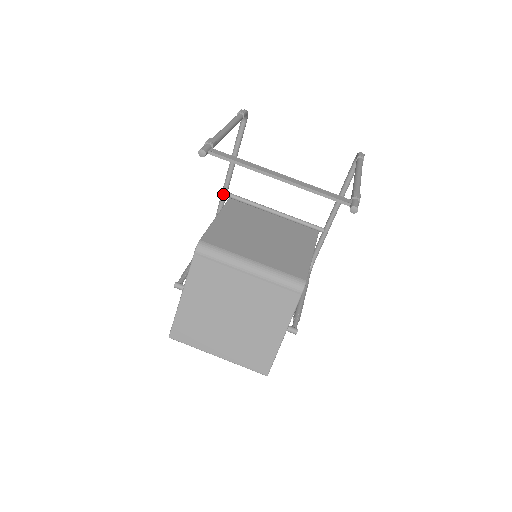
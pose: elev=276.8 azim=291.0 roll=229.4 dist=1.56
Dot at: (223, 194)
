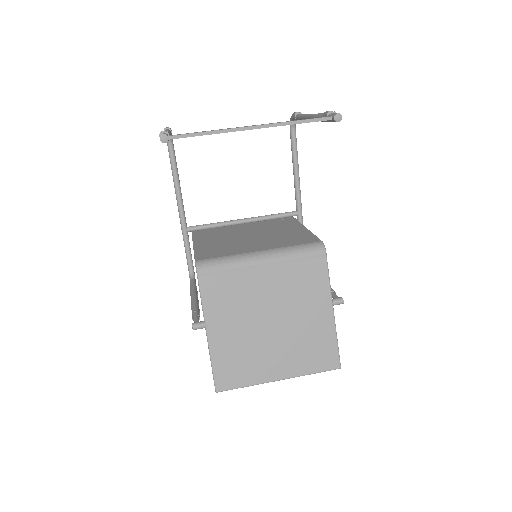
Dot at: (184, 231)
